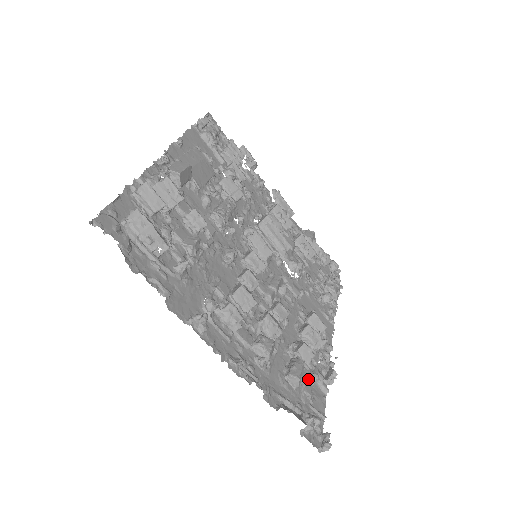
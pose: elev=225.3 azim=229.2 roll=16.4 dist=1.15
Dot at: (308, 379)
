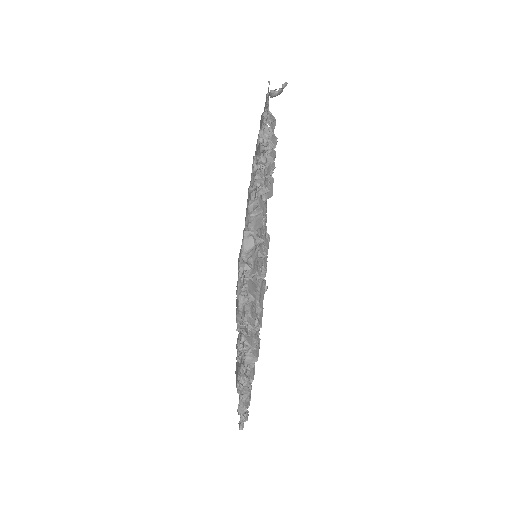
Dot at: (240, 290)
